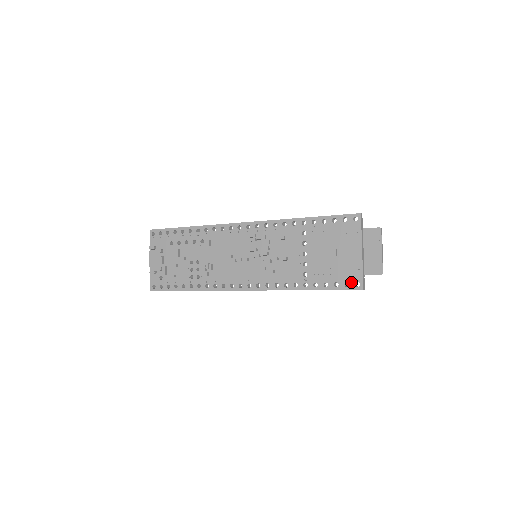
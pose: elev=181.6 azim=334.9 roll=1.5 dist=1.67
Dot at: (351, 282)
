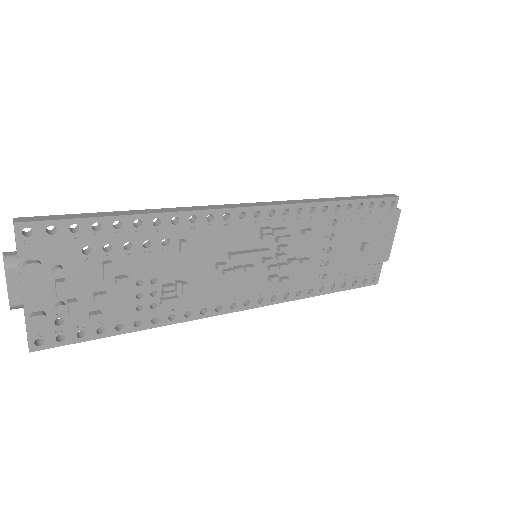
Dot at: (369, 278)
